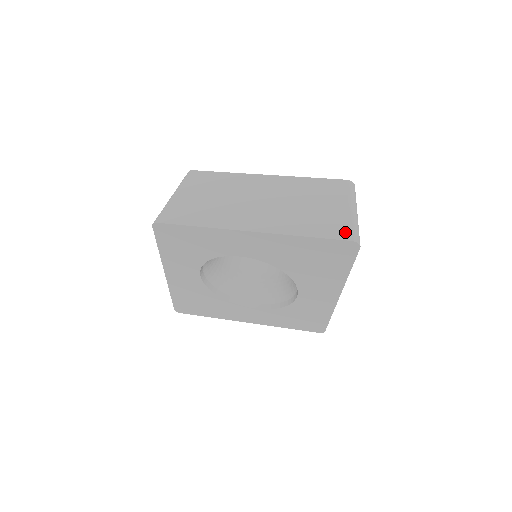
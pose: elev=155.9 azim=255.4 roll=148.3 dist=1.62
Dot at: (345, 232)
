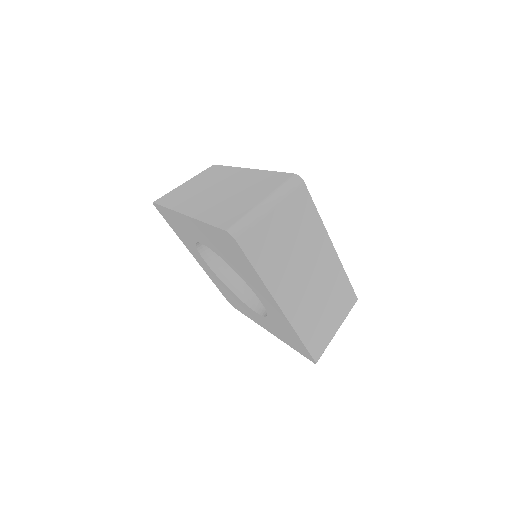
Dot at: (231, 222)
